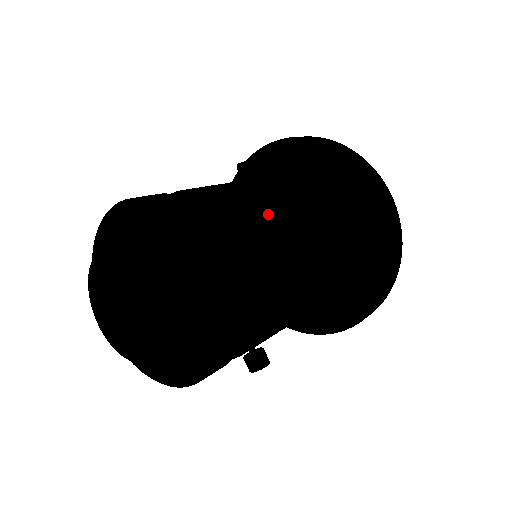
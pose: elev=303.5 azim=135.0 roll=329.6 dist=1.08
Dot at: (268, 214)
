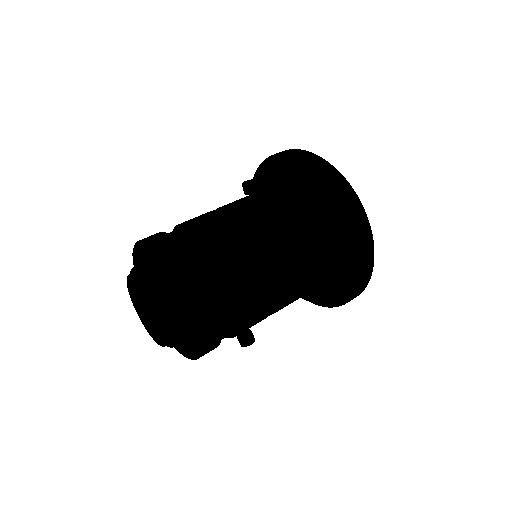
Dot at: (245, 248)
